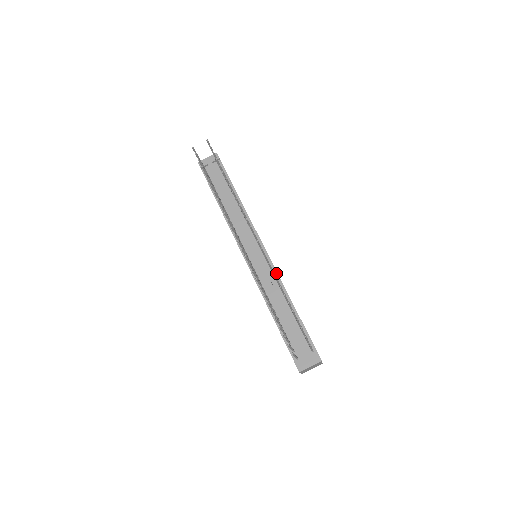
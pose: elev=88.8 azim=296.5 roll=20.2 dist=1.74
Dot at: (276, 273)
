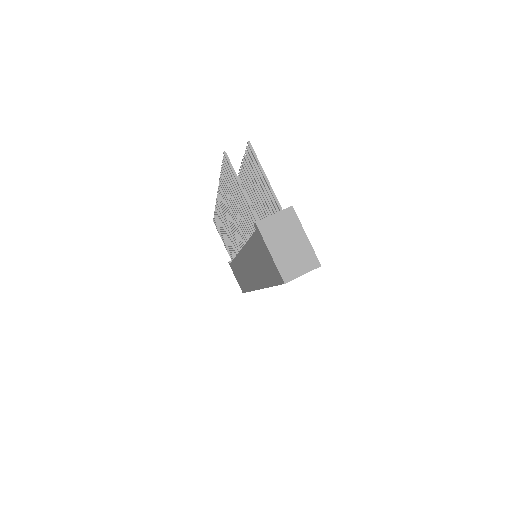
Dot at: occluded
